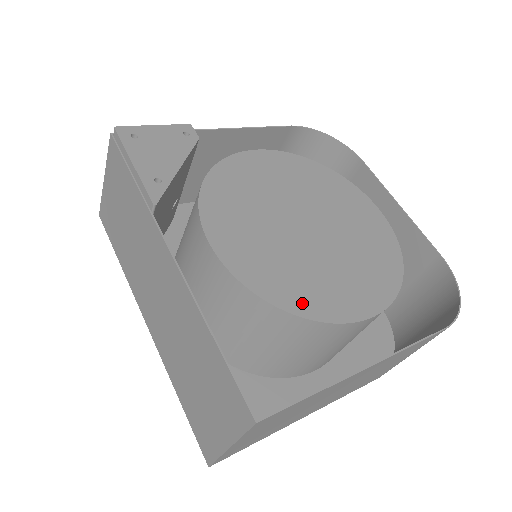
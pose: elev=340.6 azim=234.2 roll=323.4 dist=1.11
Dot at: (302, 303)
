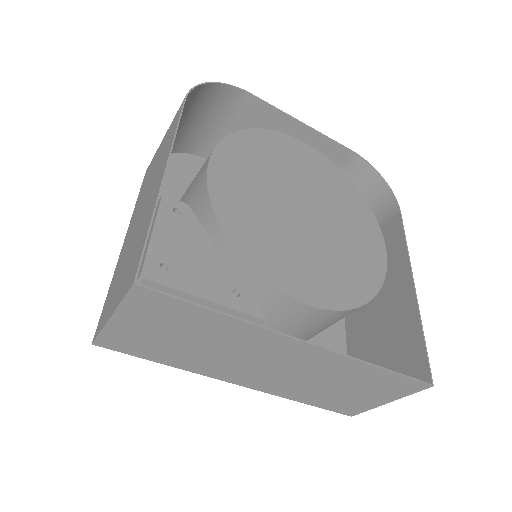
Dot at: (368, 283)
